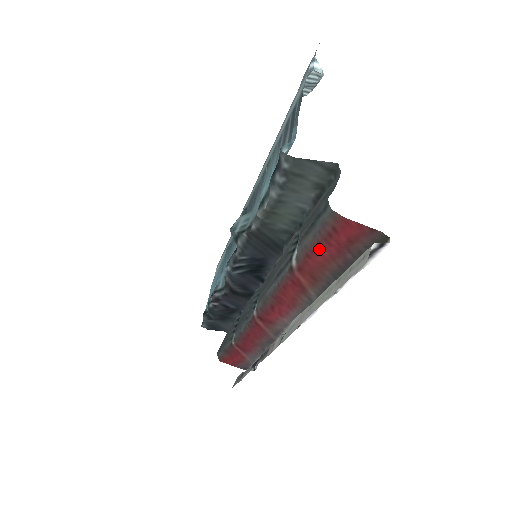
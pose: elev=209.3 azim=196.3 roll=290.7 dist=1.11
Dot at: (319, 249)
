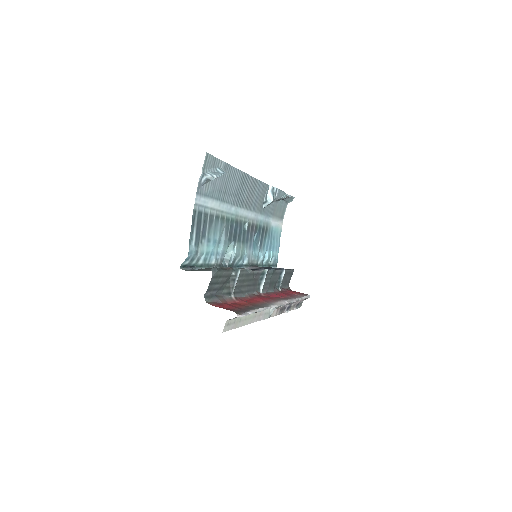
Dot at: (227, 304)
